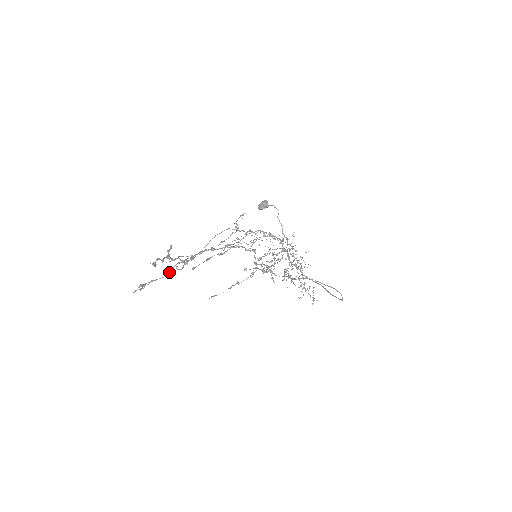
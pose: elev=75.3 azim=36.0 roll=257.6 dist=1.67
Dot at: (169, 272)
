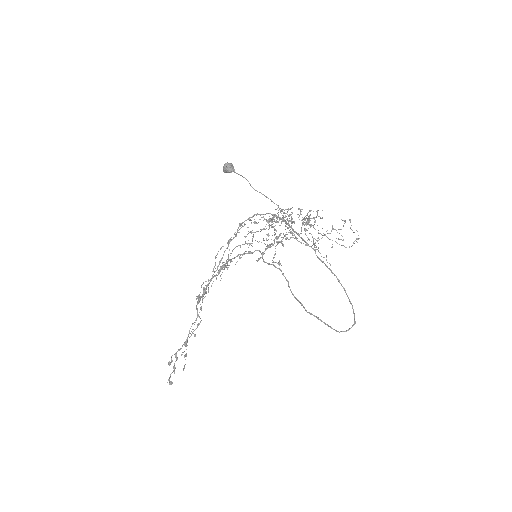
Dot at: occluded
